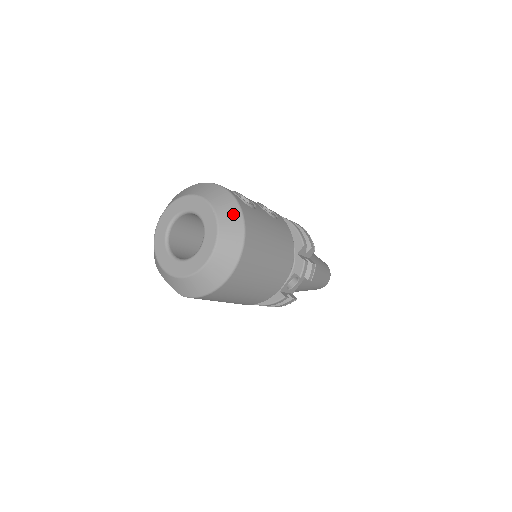
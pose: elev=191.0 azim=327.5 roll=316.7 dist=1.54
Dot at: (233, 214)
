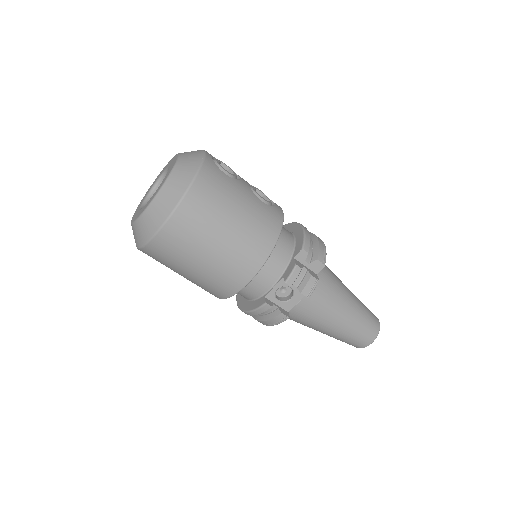
Dot at: (191, 166)
